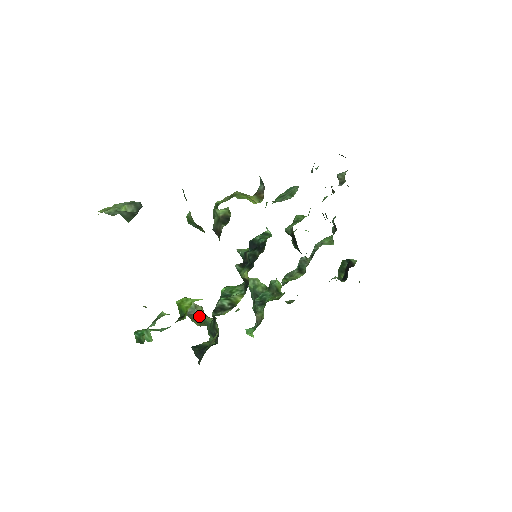
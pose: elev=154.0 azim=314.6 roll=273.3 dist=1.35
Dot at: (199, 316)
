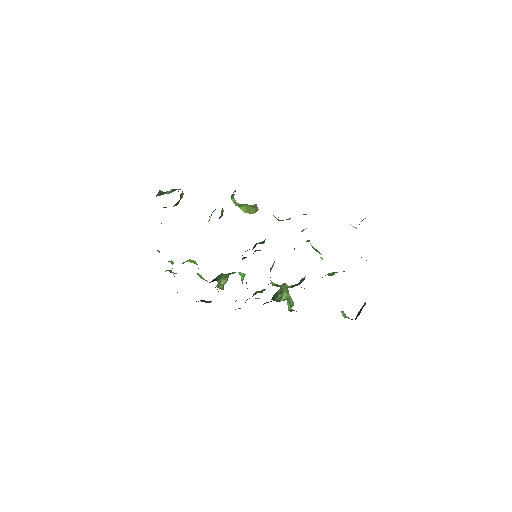
Dot at: (217, 284)
